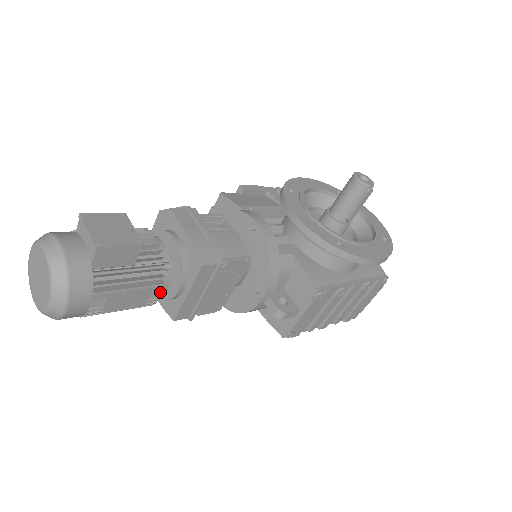
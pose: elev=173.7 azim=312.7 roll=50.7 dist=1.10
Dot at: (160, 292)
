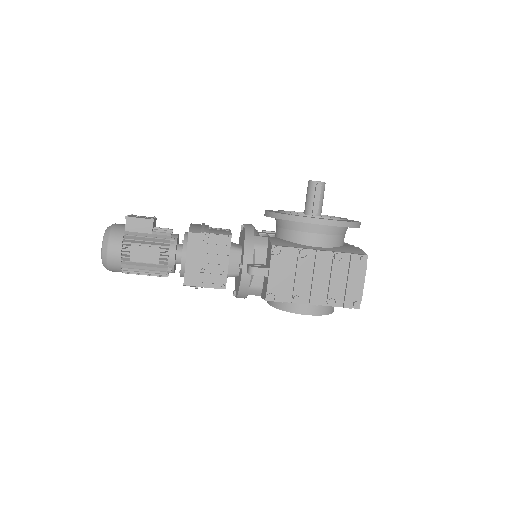
Dot at: (168, 256)
